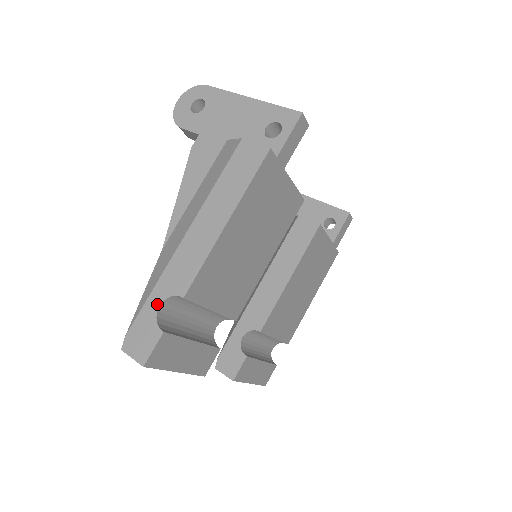
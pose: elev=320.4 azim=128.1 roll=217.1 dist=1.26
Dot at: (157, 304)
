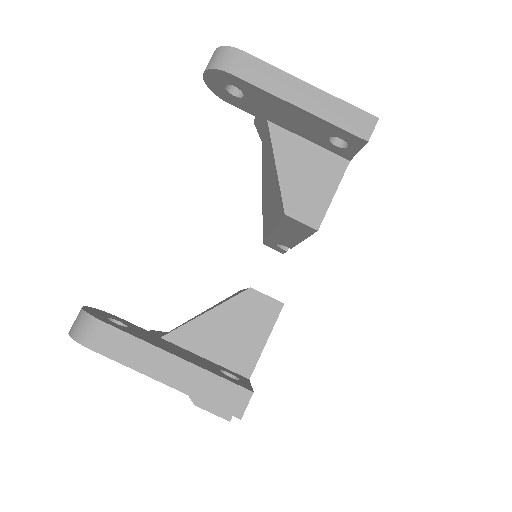
Dot at: occluded
